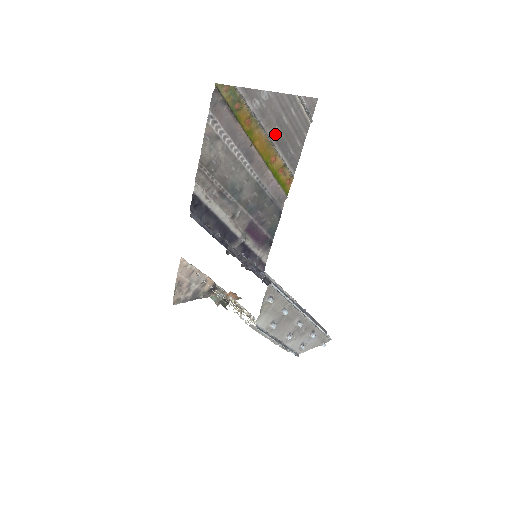
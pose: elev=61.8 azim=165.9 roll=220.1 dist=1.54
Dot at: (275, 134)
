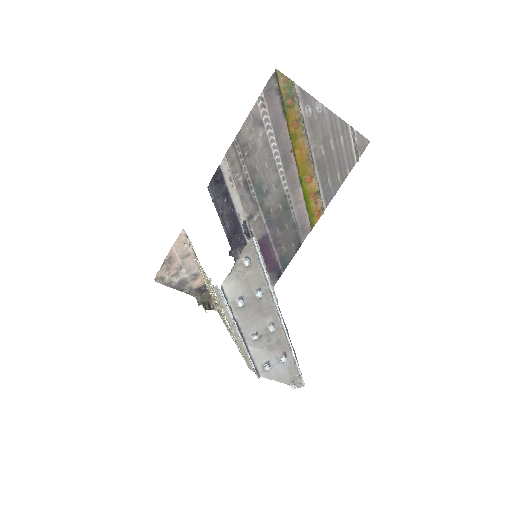
Dot at: (318, 153)
